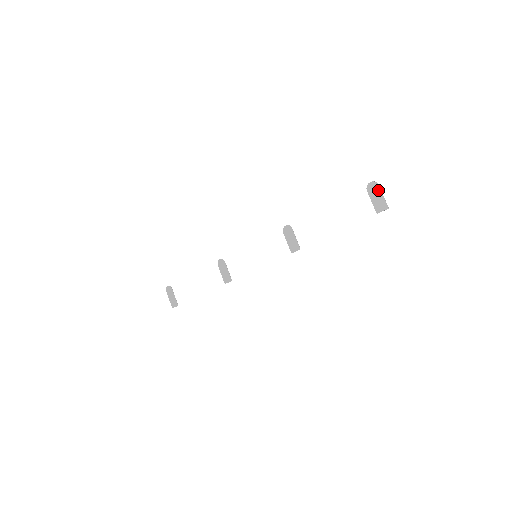
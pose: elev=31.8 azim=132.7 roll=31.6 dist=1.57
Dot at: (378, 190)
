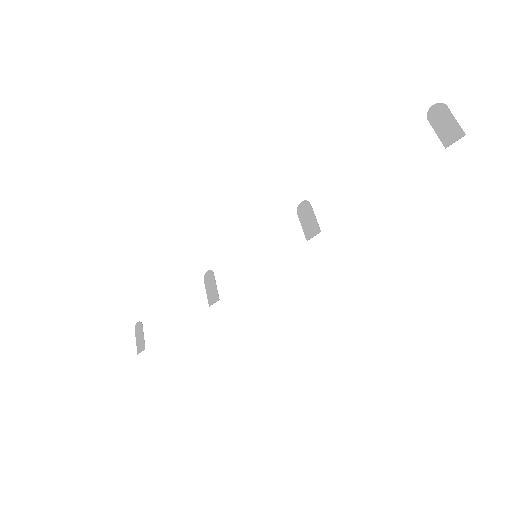
Dot at: (446, 113)
